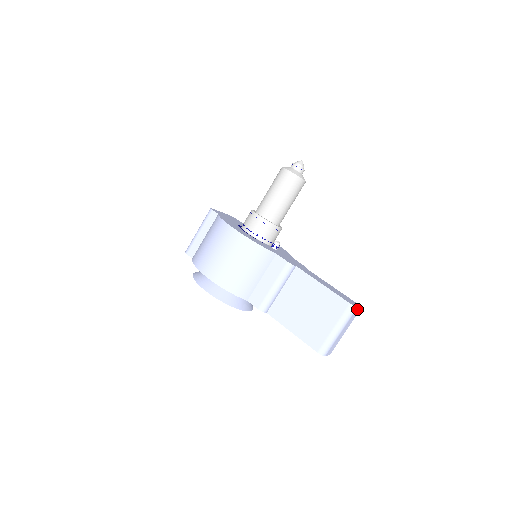
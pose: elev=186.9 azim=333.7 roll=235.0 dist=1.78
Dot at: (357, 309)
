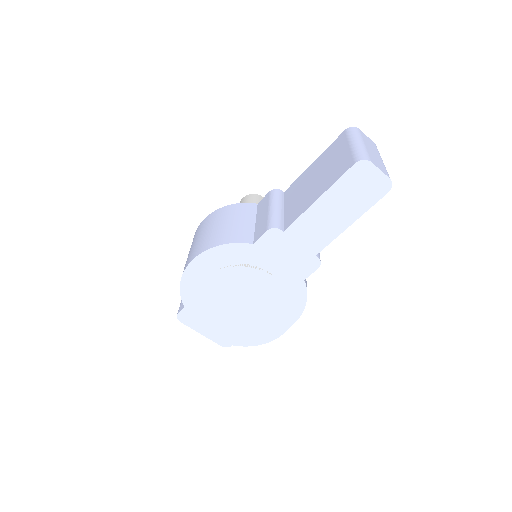
Dot at: (363, 134)
